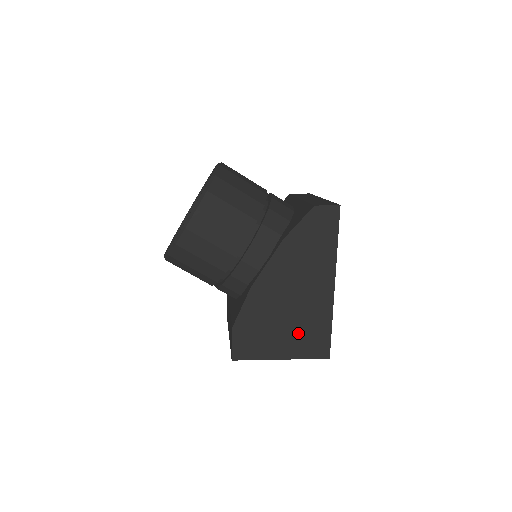
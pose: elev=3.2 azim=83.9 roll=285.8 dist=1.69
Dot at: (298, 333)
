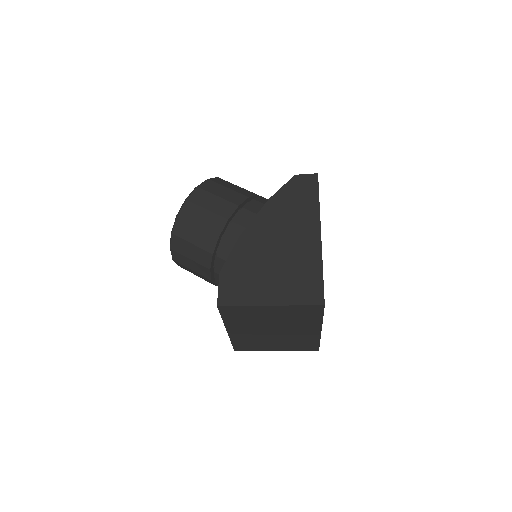
Dot at: (287, 278)
